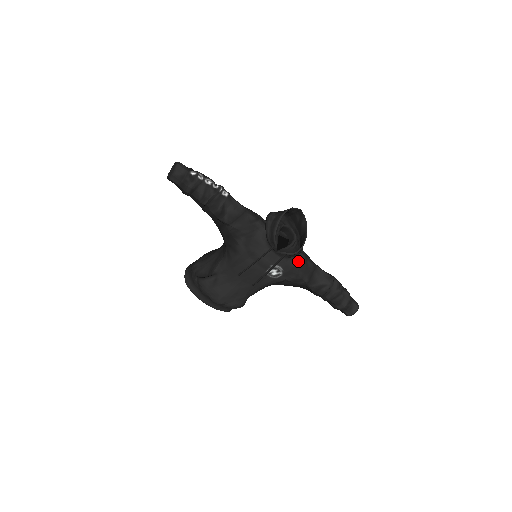
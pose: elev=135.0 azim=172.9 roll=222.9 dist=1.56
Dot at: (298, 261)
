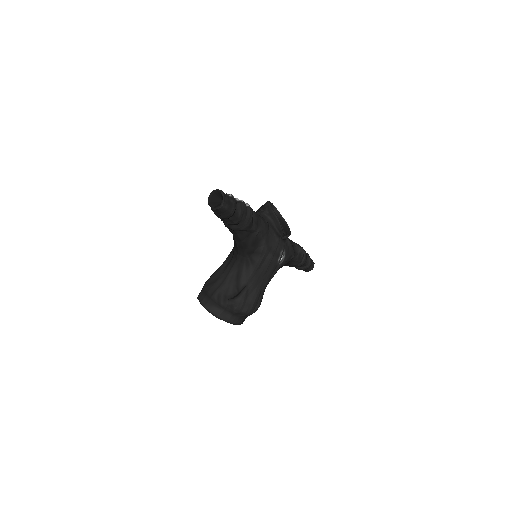
Dot at: (288, 241)
